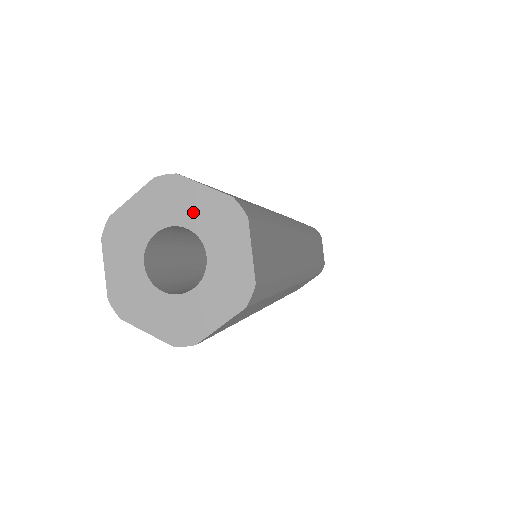
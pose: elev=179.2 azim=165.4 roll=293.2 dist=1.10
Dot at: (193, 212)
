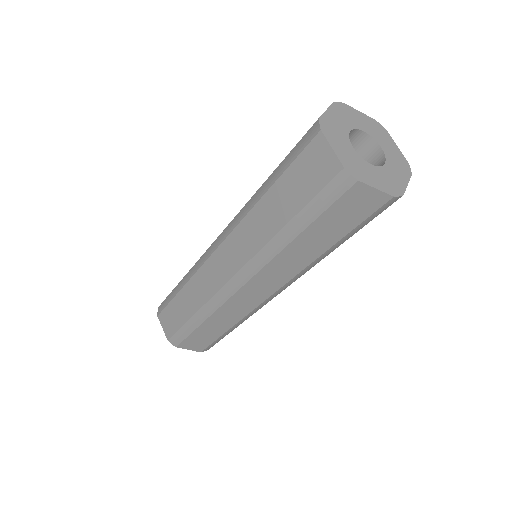
Dot at: (387, 146)
